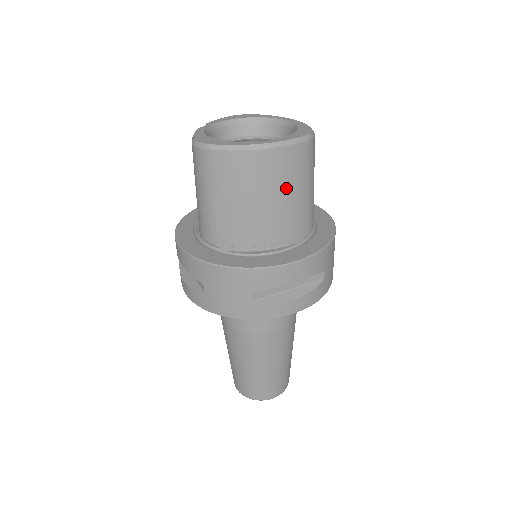
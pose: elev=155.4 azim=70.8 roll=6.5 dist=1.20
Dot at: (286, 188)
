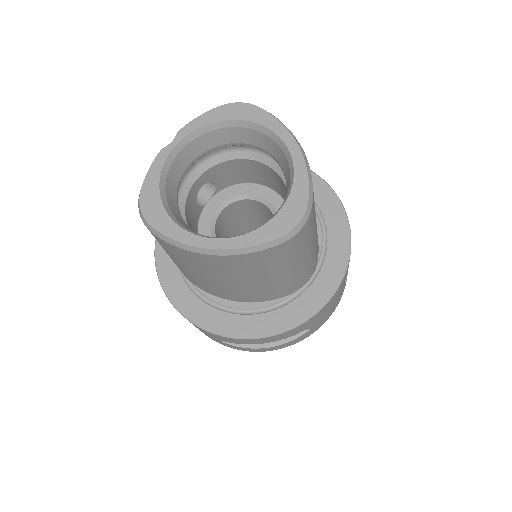
Dot at: (255, 276)
